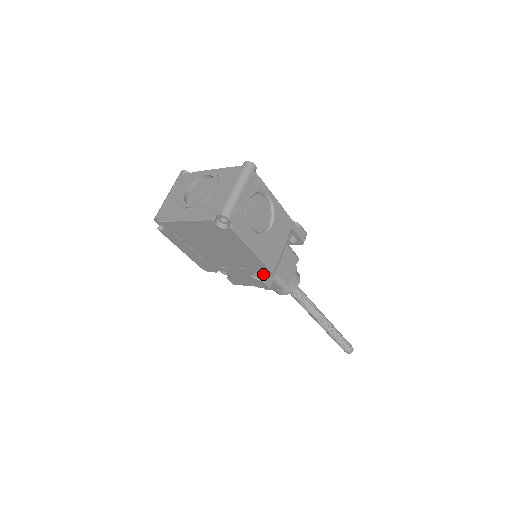
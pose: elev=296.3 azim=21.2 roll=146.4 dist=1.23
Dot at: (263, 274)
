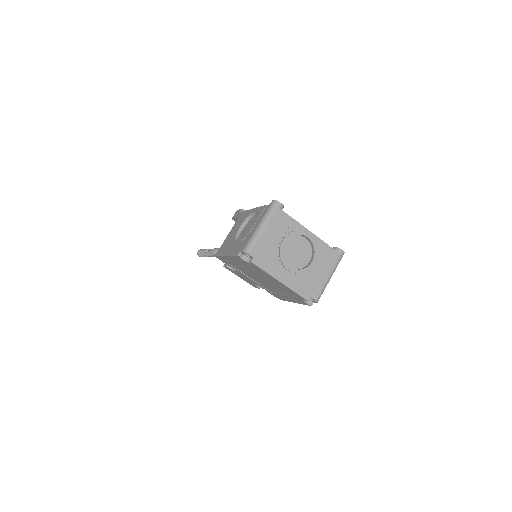
Dot at: (271, 293)
